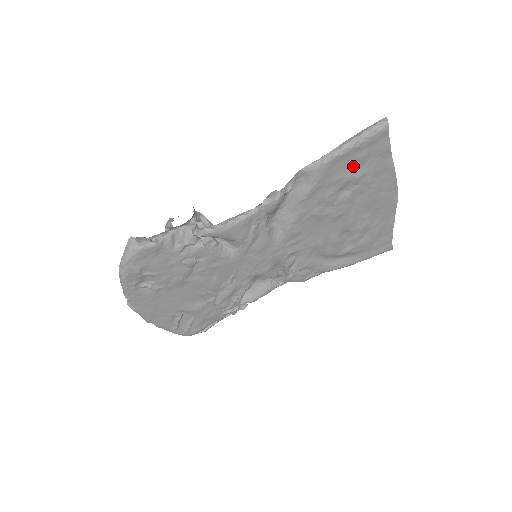
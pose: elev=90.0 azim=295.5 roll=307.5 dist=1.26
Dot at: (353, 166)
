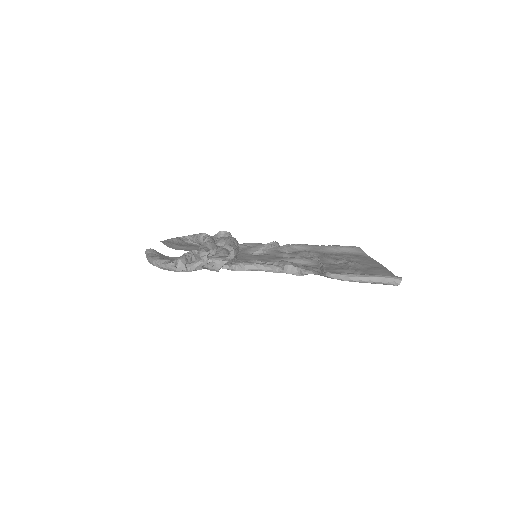
Dot at: occluded
